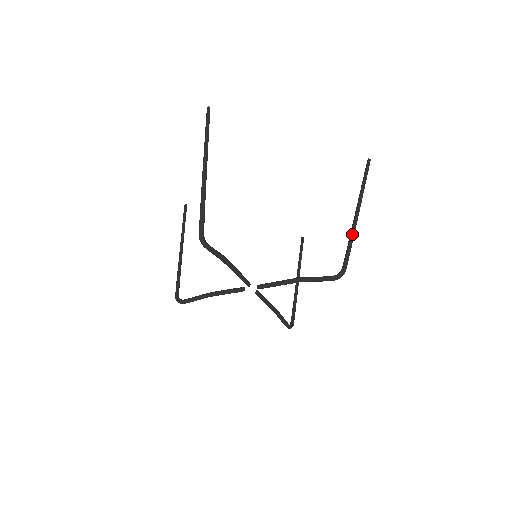
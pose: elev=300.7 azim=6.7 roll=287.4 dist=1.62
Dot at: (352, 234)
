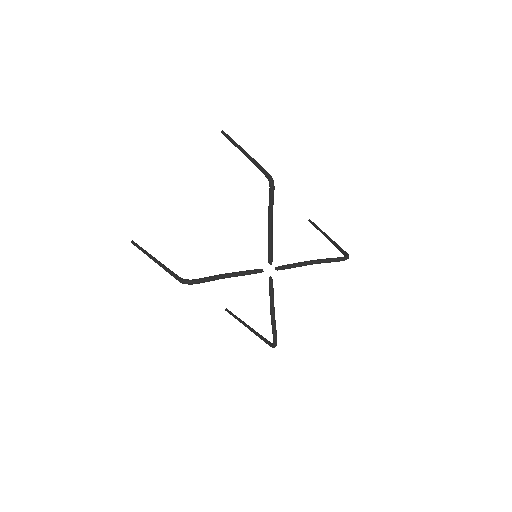
Dot at: (335, 242)
